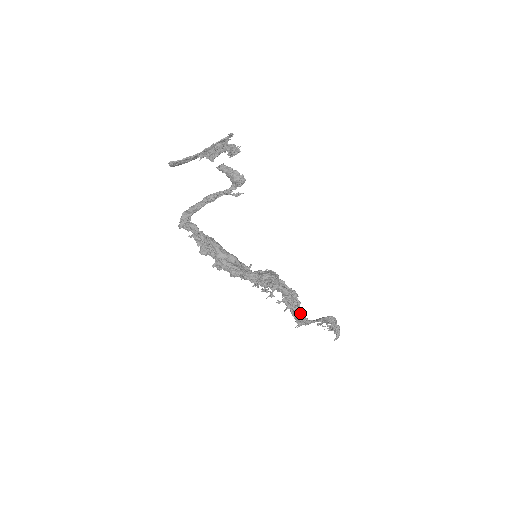
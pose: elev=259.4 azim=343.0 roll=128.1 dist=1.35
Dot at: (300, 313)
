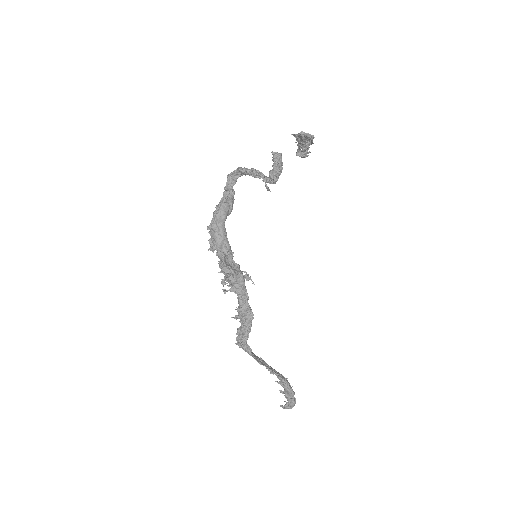
Dot at: (242, 335)
